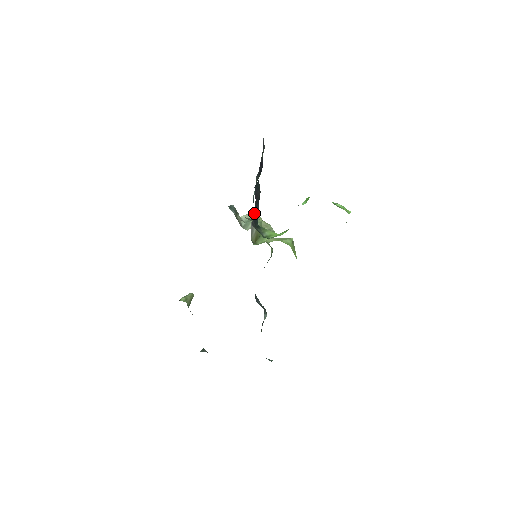
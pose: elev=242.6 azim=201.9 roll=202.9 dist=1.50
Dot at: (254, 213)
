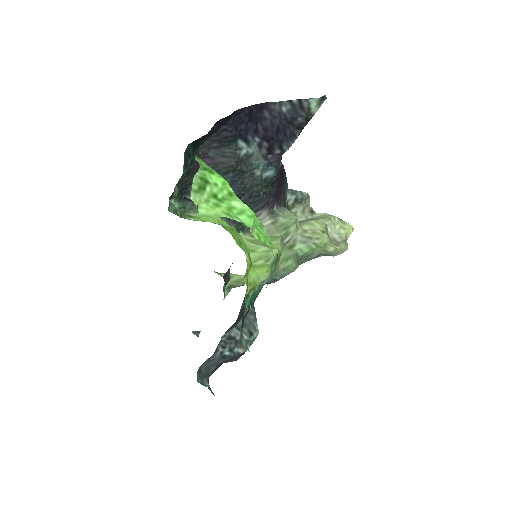
Dot at: occluded
